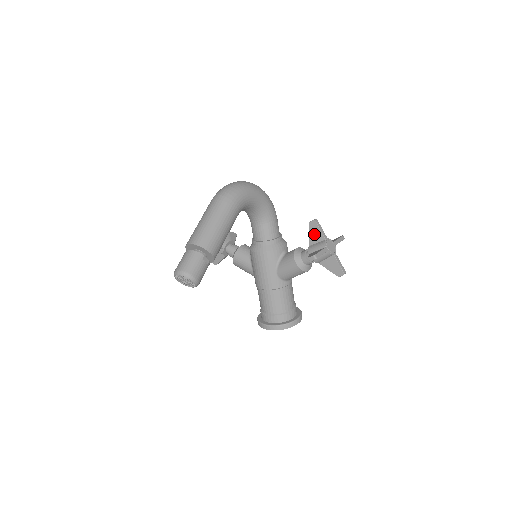
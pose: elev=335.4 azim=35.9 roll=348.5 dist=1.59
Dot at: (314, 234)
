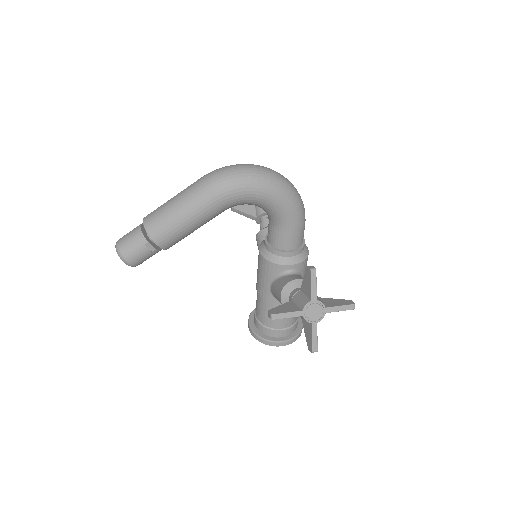
Dot at: (306, 283)
